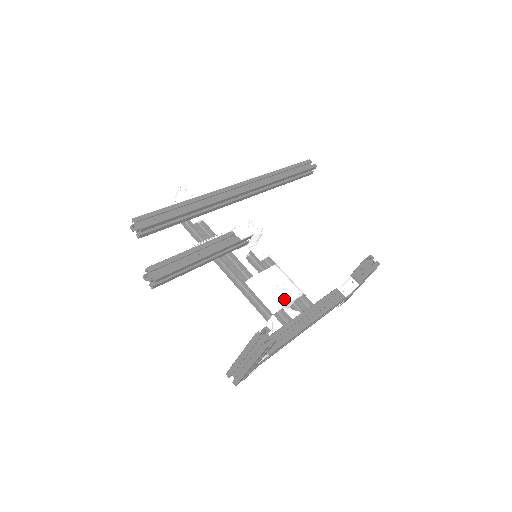
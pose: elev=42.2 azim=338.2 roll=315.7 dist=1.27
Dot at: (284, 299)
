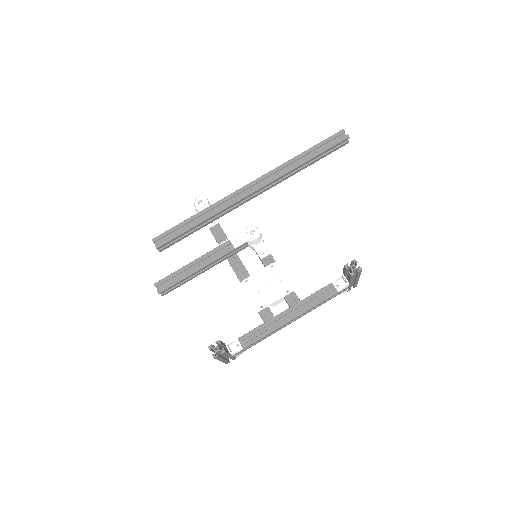
Dot at: (270, 298)
